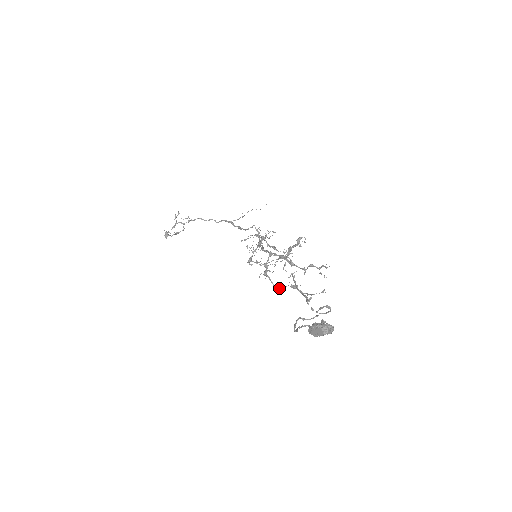
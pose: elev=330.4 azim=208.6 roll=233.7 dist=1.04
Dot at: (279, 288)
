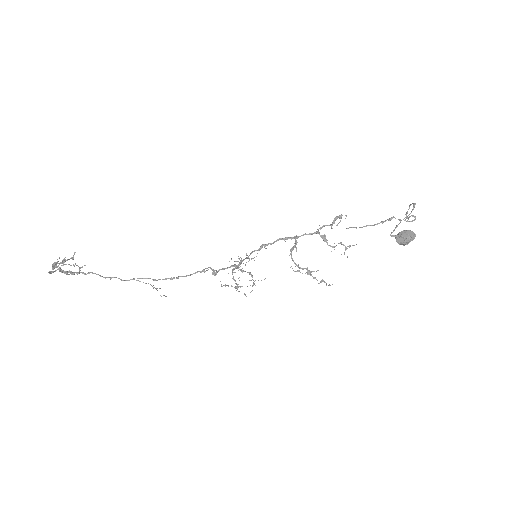
Dot at: (300, 268)
